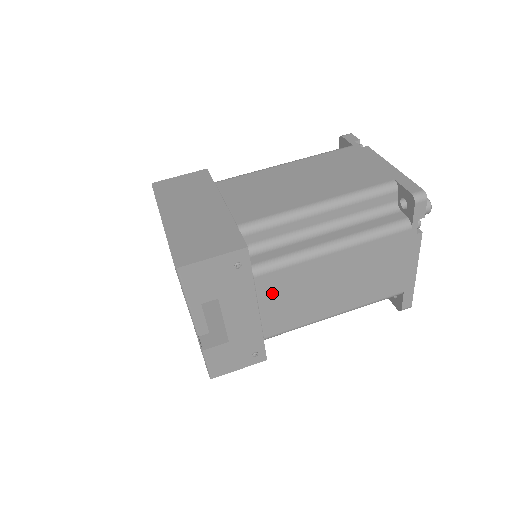
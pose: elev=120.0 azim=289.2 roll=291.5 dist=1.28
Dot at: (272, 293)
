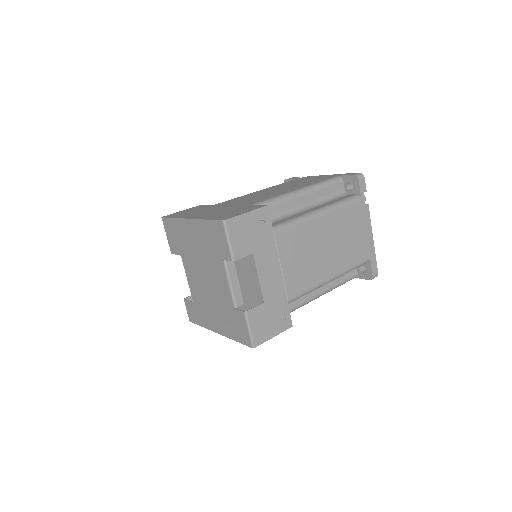
Dot at: (288, 251)
